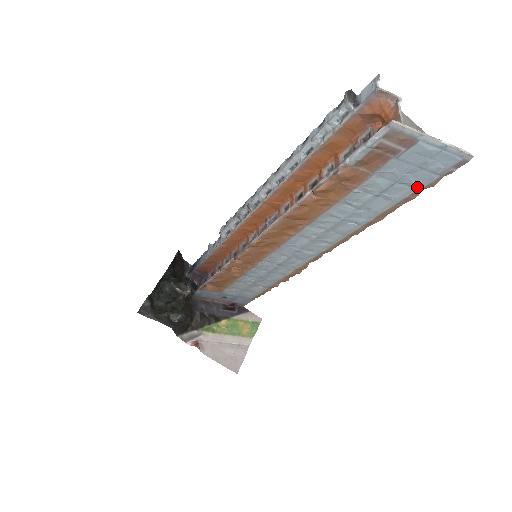
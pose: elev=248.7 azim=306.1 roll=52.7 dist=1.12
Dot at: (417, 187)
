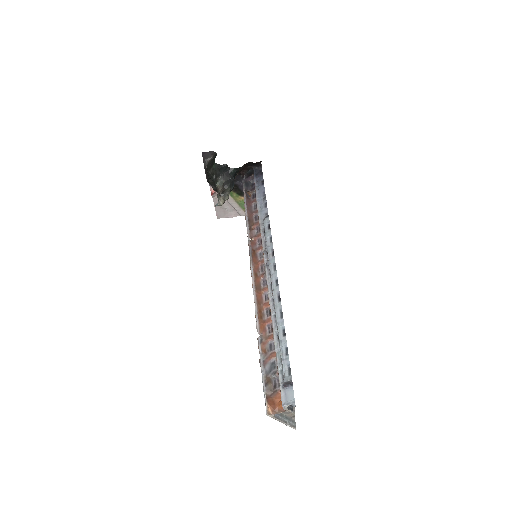
Dot at: occluded
